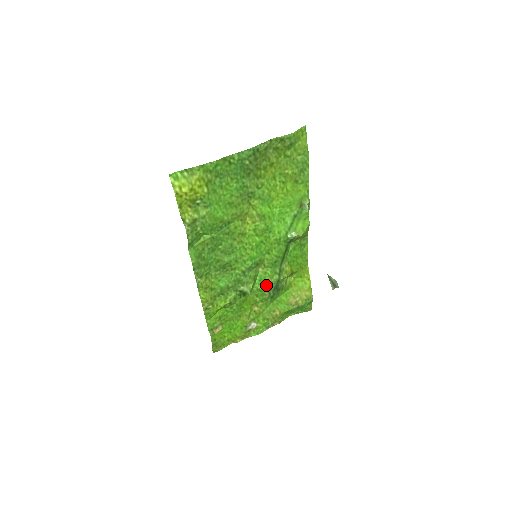
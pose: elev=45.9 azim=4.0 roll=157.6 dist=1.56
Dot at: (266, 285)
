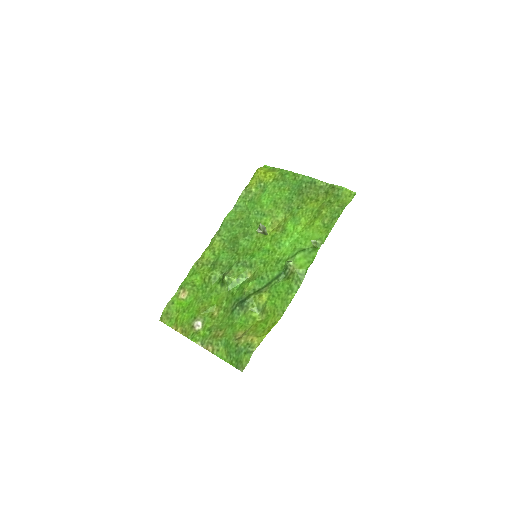
Dot at: (240, 293)
